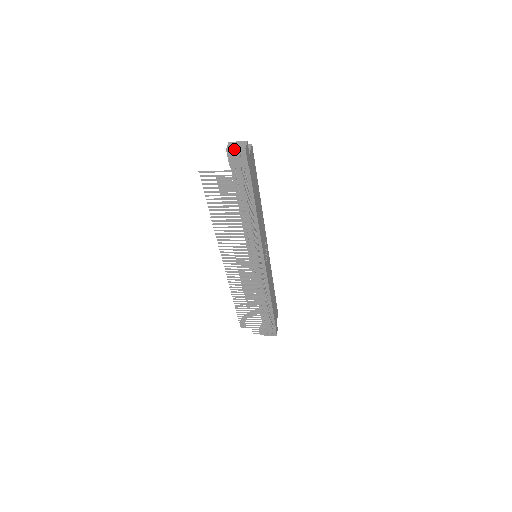
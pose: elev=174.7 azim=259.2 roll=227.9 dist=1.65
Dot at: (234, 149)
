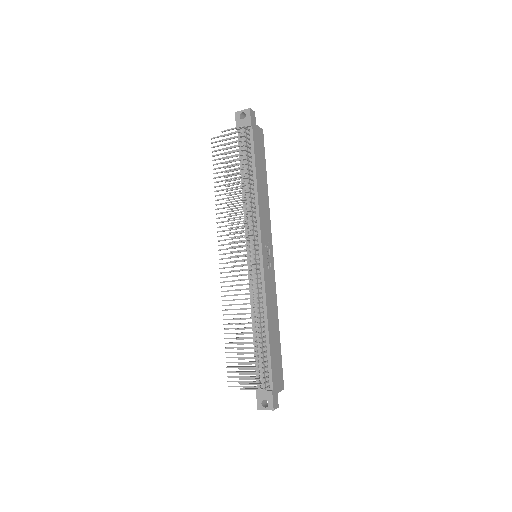
Dot at: (241, 111)
